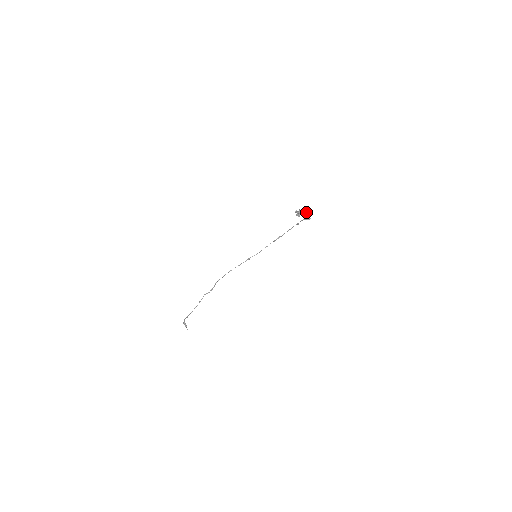
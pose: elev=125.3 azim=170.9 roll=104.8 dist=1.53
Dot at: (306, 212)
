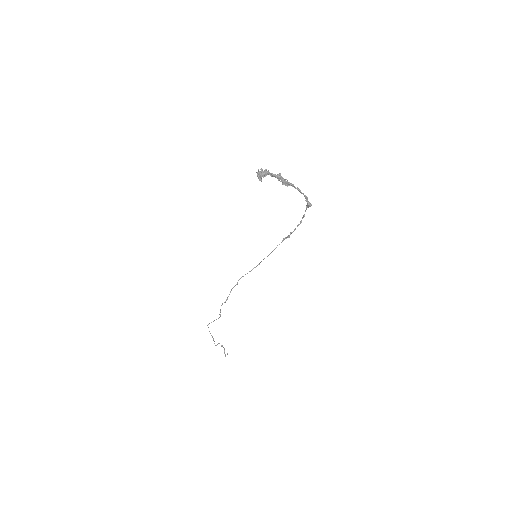
Dot at: (297, 189)
